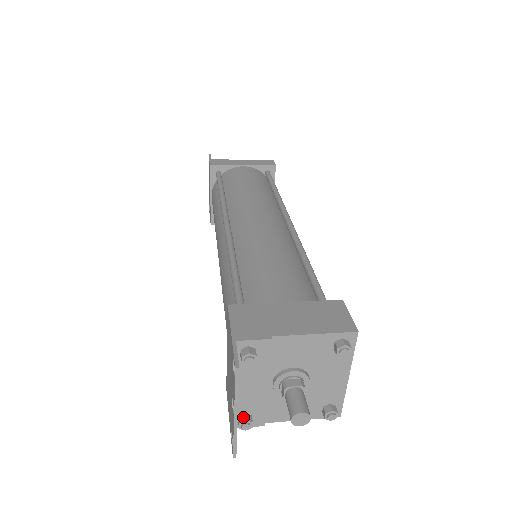
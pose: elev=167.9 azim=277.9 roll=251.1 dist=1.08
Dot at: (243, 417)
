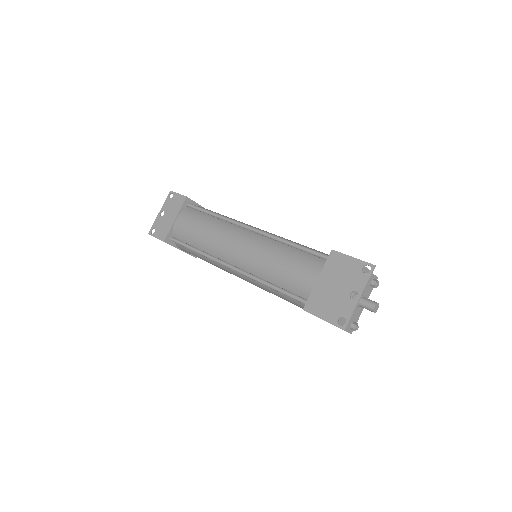
Dot at: occluded
